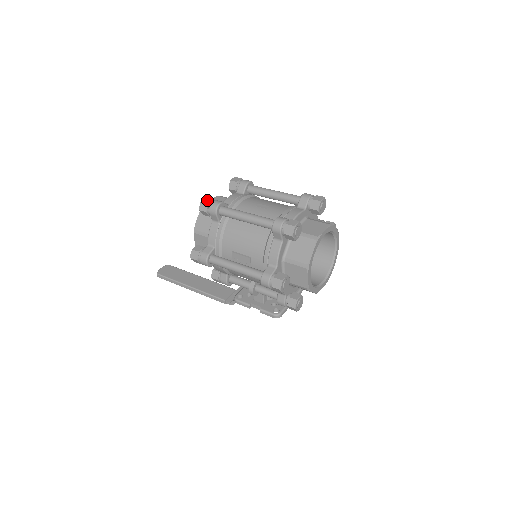
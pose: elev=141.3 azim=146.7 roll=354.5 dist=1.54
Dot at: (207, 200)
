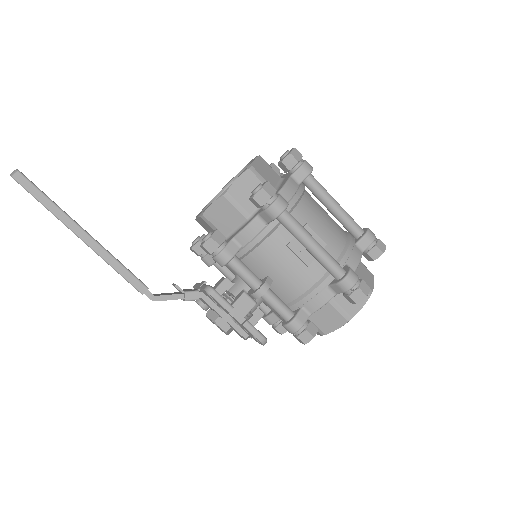
Dot at: (298, 153)
